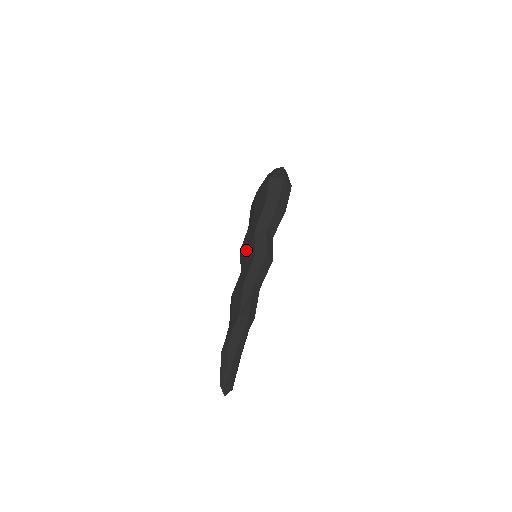
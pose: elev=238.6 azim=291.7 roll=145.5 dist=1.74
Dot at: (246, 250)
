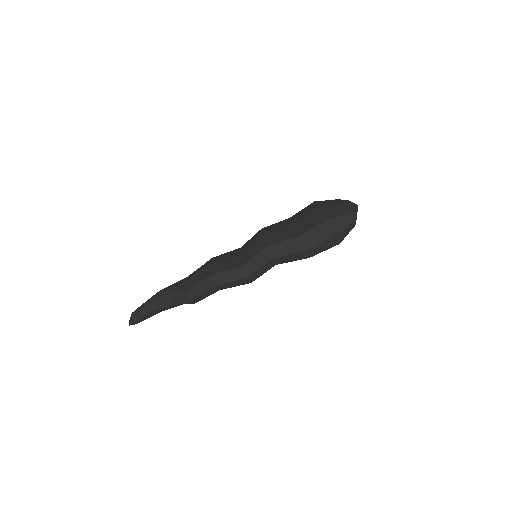
Dot at: (251, 246)
